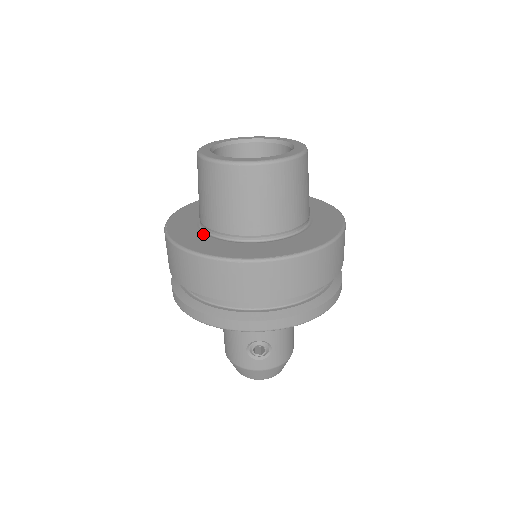
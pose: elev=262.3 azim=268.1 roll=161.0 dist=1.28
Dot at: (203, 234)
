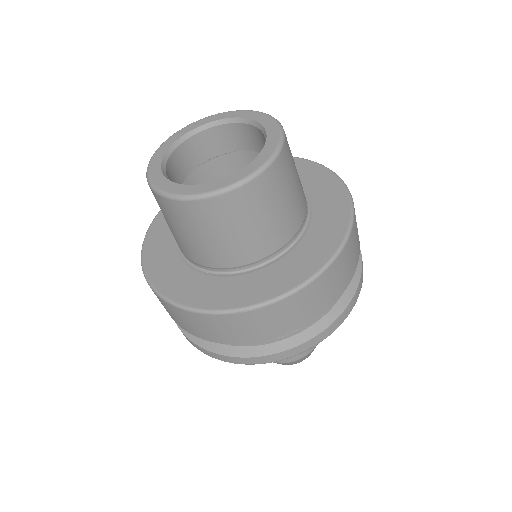
Dot at: (196, 273)
